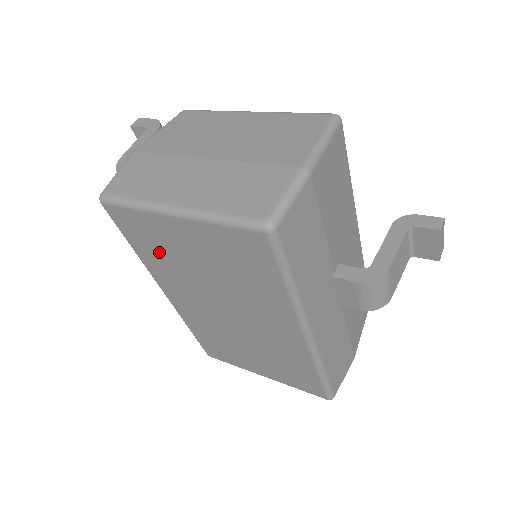
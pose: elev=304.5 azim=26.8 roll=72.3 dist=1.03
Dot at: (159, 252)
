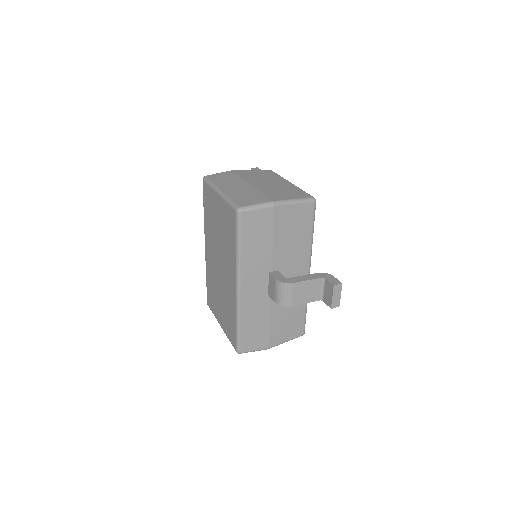
Dot at: (210, 214)
